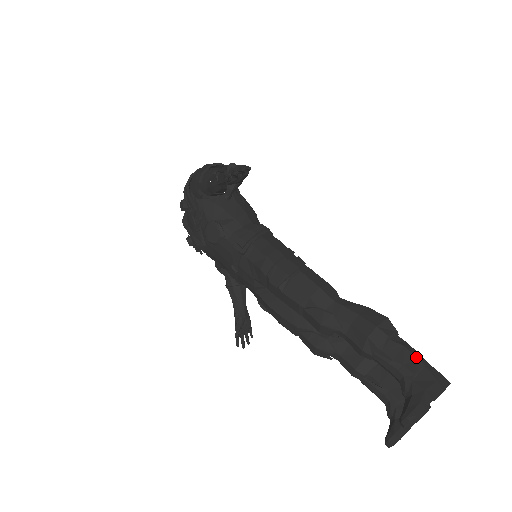
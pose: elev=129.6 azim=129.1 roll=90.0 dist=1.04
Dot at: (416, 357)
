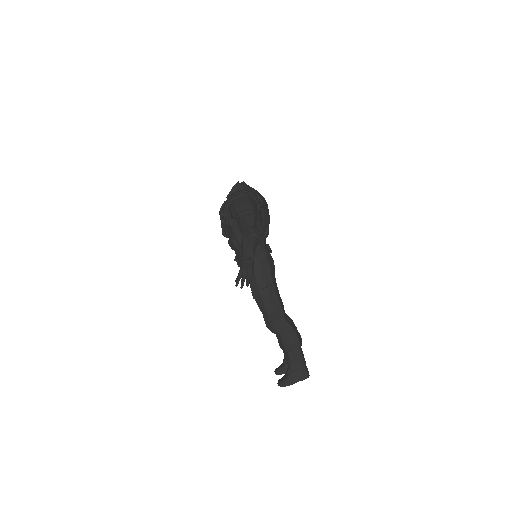
Dot at: (300, 363)
